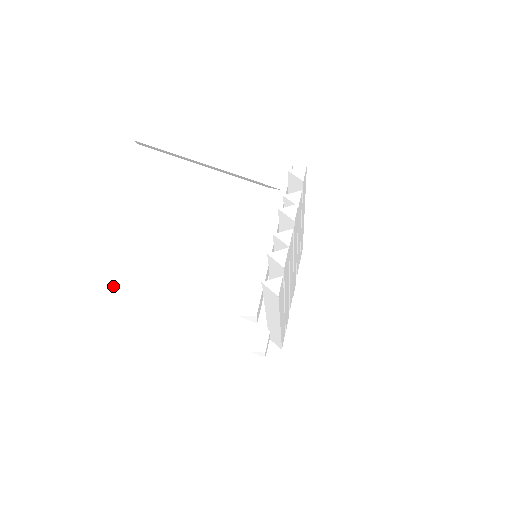
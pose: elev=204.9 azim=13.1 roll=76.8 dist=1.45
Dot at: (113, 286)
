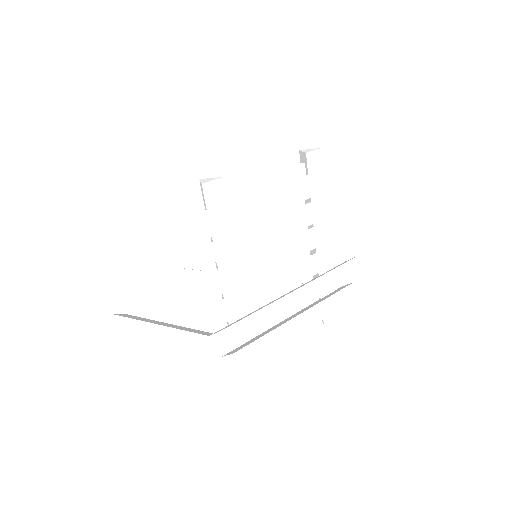
Dot at: (189, 281)
